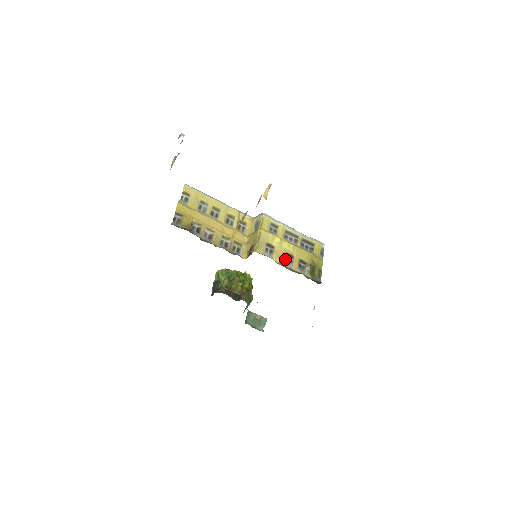
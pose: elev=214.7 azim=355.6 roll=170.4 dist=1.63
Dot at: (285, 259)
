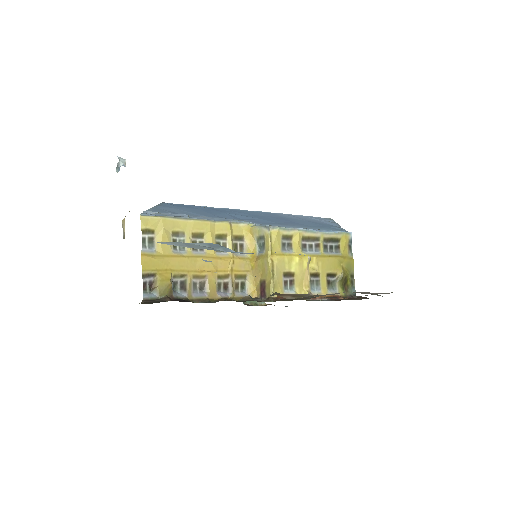
Dot at: (310, 284)
